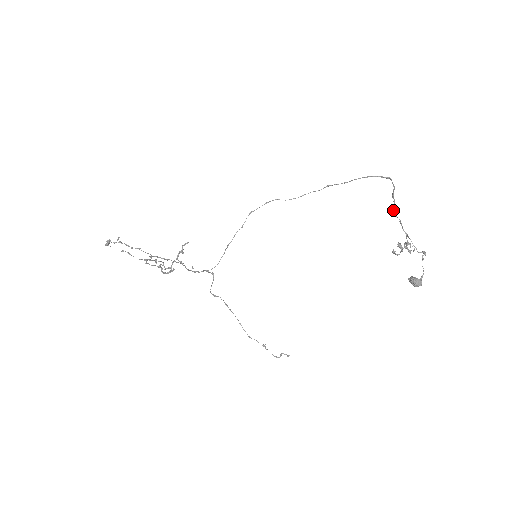
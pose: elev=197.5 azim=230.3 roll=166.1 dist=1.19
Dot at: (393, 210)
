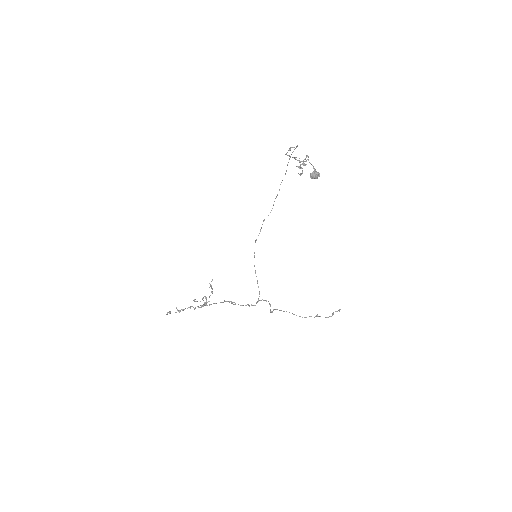
Dot at: (285, 154)
